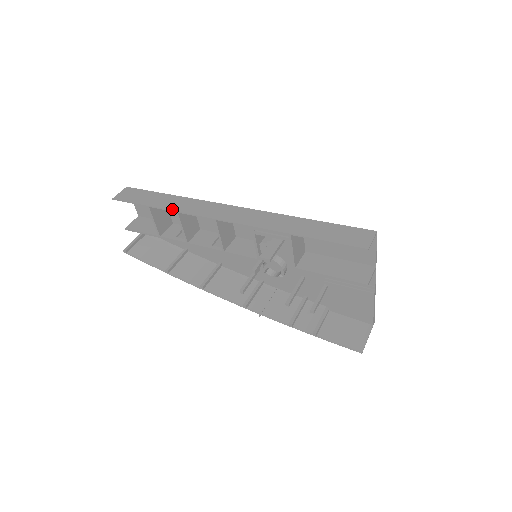
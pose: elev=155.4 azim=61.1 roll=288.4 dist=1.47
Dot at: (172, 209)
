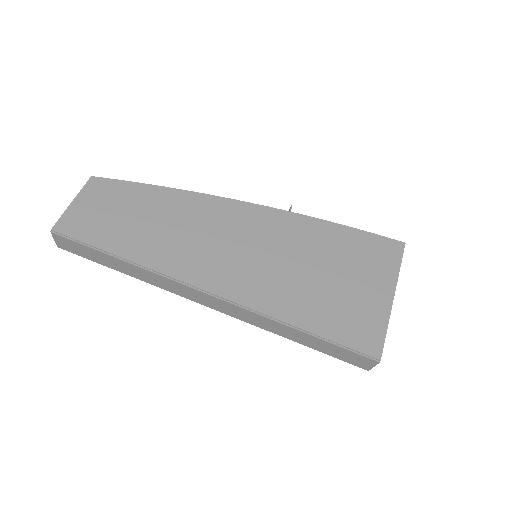
Dot at: (144, 281)
